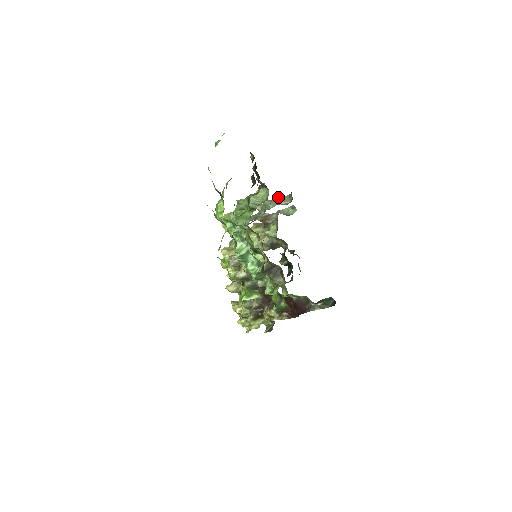
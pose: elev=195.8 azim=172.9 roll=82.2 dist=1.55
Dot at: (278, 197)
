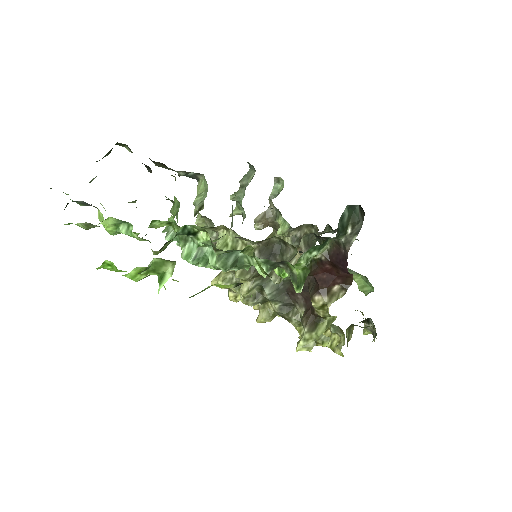
Dot at: (240, 180)
